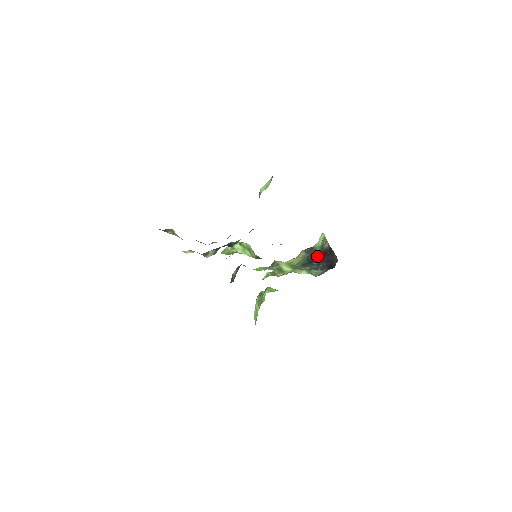
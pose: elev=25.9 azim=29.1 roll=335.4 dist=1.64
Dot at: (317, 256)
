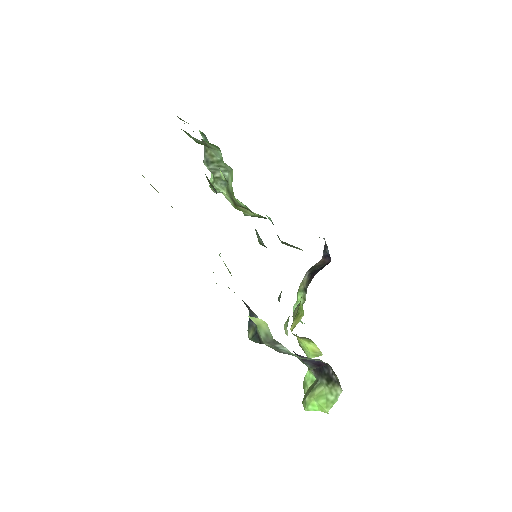
Dot at: occluded
